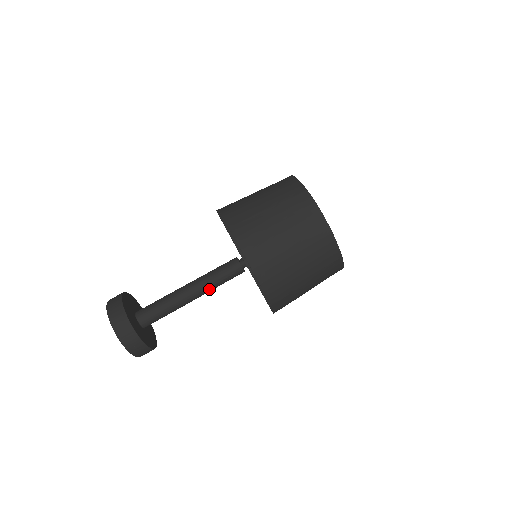
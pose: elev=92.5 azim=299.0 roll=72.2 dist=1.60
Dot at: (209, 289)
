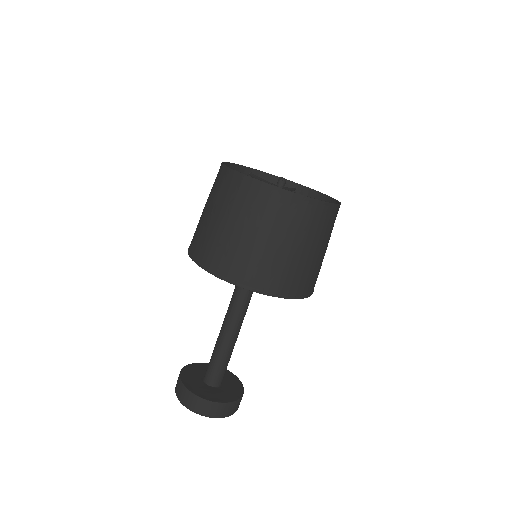
Dot at: (244, 316)
